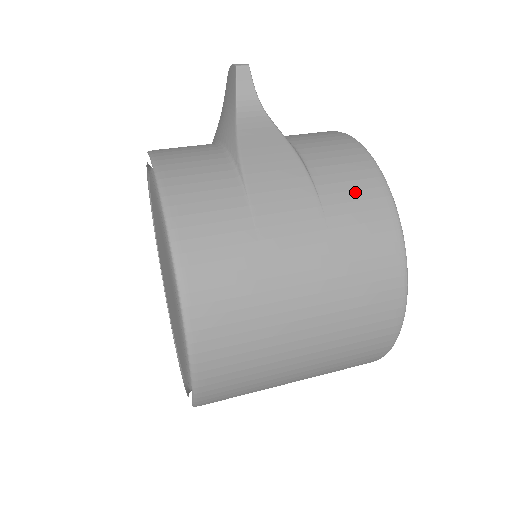
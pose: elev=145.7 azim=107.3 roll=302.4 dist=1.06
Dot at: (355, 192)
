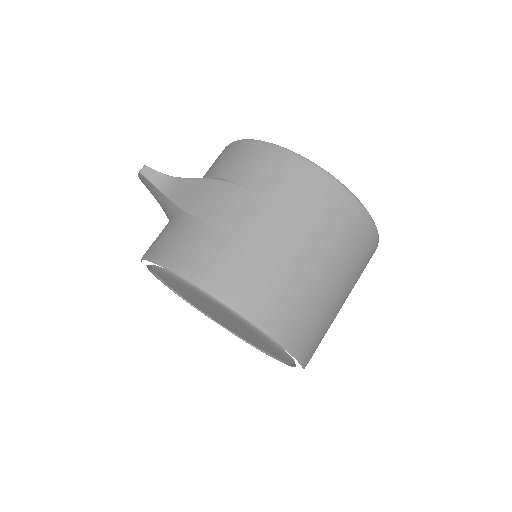
Dot at: (258, 164)
